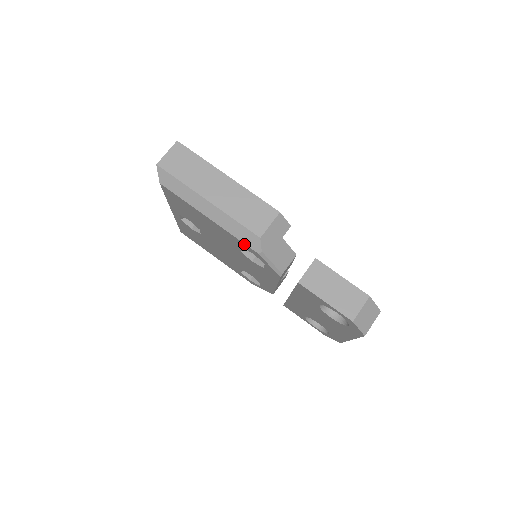
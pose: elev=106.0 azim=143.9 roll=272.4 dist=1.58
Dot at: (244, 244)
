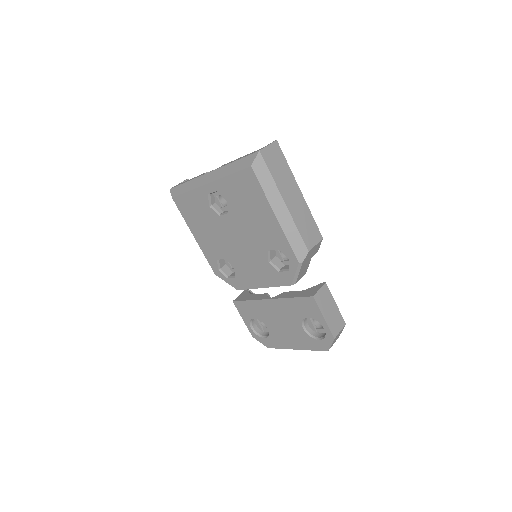
Dot at: (291, 250)
